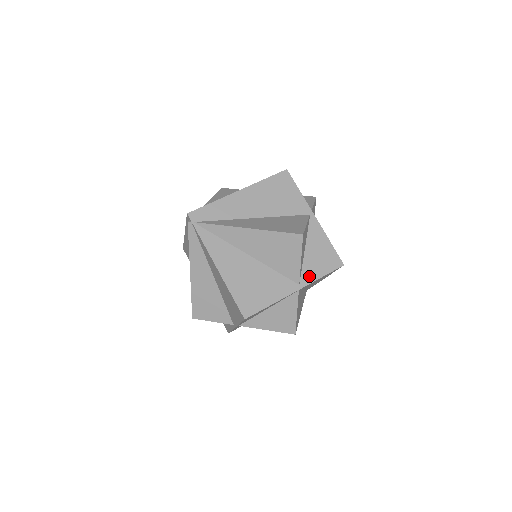
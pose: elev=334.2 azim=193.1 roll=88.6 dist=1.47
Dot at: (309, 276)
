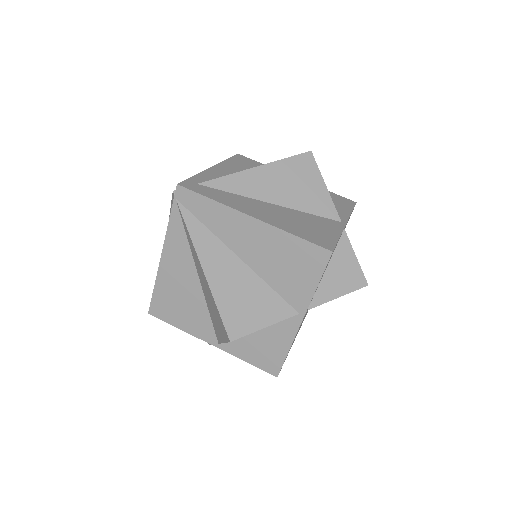
Dot at: (235, 349)
